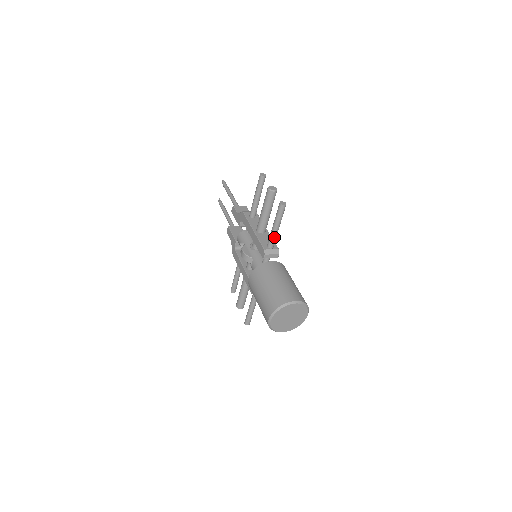
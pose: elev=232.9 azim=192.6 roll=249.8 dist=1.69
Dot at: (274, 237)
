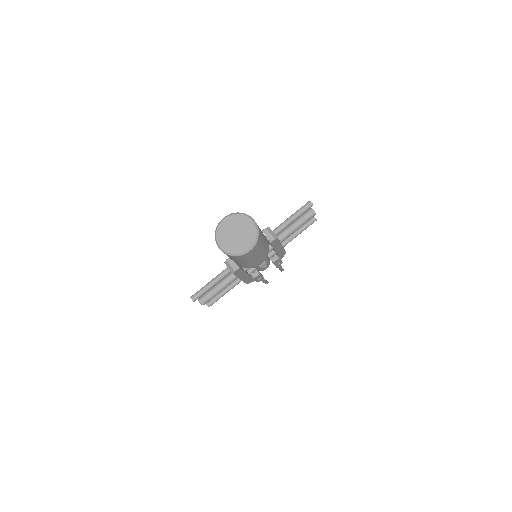
Dot at: (284, 224)
